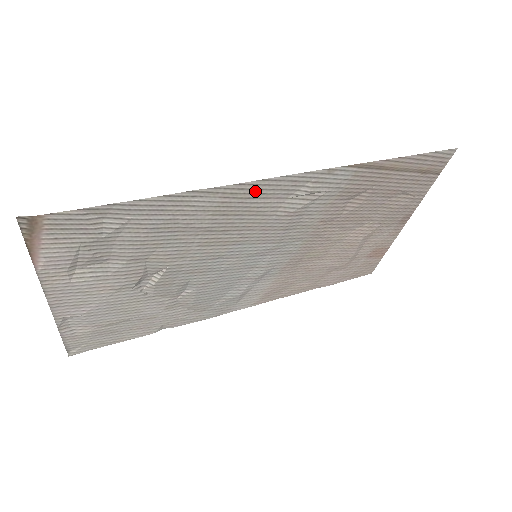
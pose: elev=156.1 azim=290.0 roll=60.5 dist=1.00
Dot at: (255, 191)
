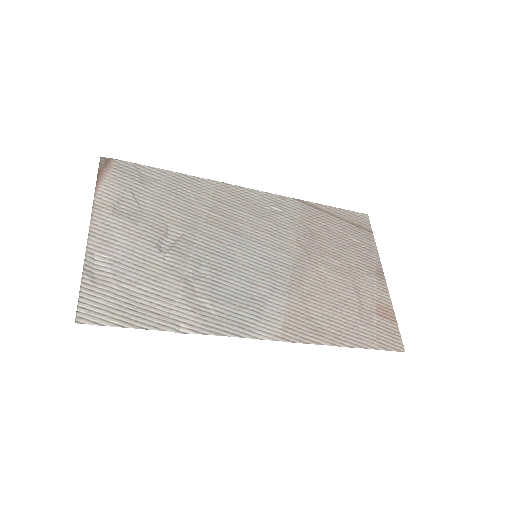
Dot at: (237, 193)
